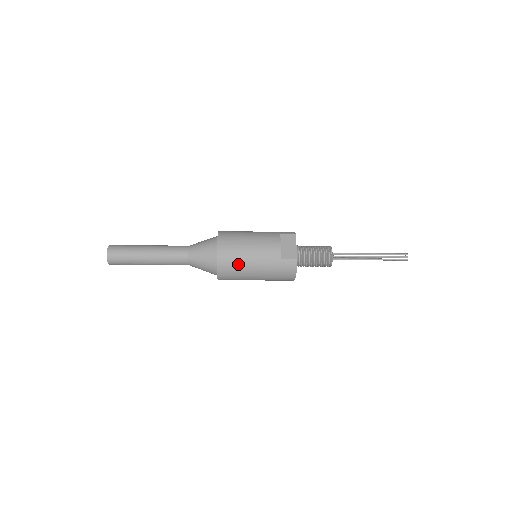
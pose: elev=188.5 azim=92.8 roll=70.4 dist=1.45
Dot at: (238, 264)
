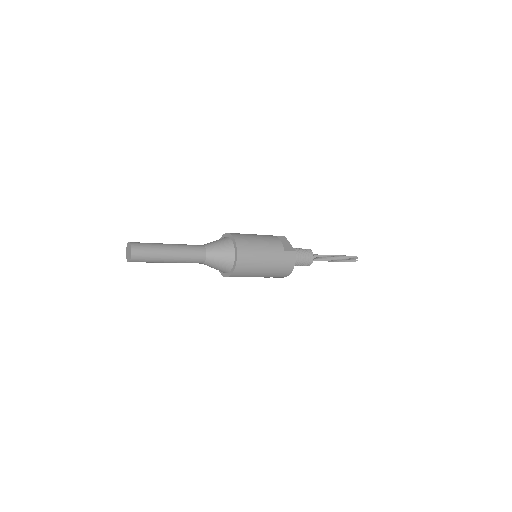
Dot at: (253, 254)
